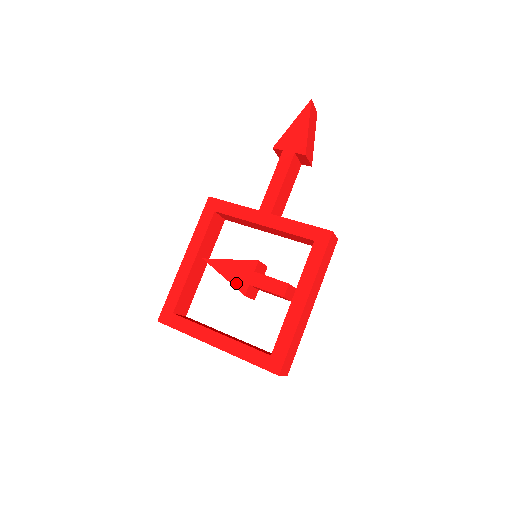
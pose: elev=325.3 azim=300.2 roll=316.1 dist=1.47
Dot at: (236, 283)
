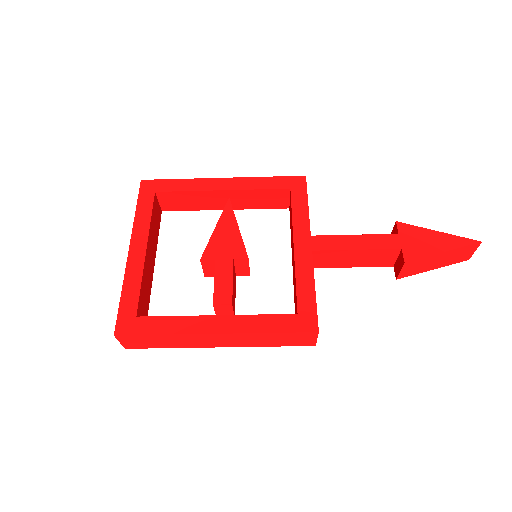
Dot at: (212, 244)
